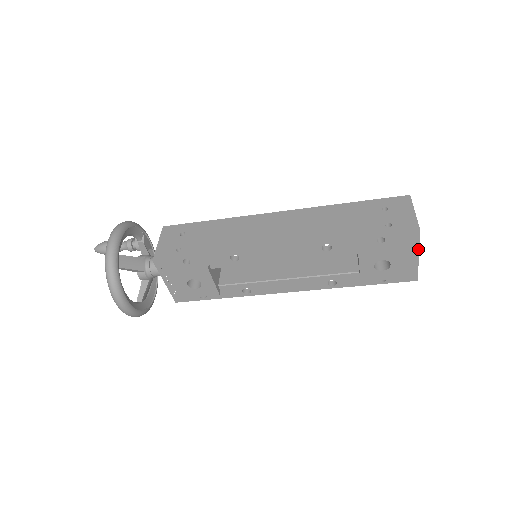
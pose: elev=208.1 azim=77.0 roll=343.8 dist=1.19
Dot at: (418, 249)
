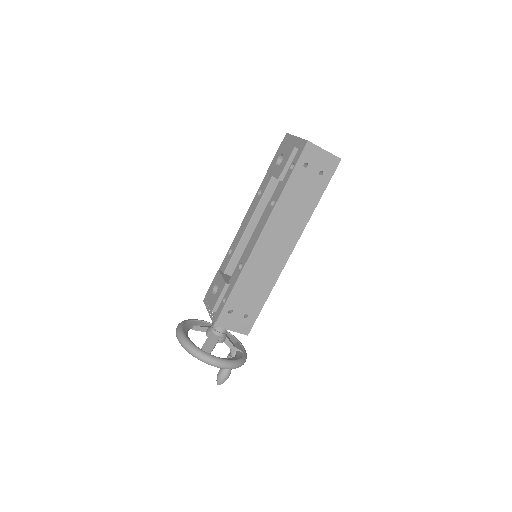
Dot at: (293, 136)
